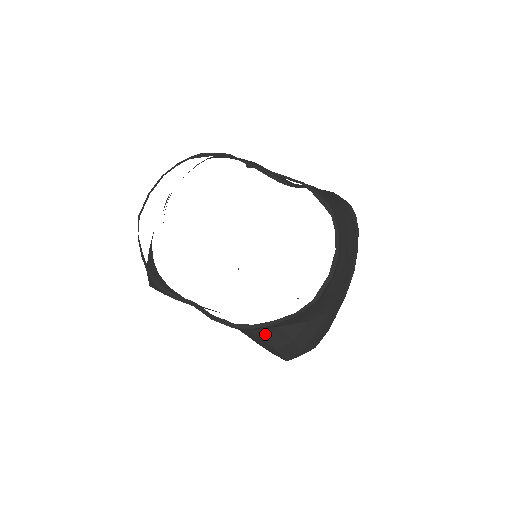
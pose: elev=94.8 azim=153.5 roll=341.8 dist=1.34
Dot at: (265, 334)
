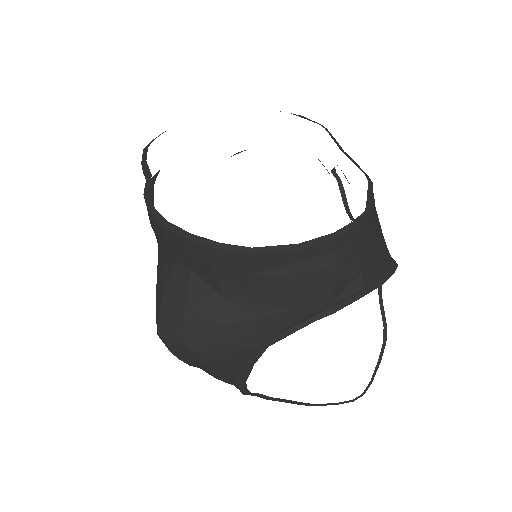
Dot at: (171, 269)
